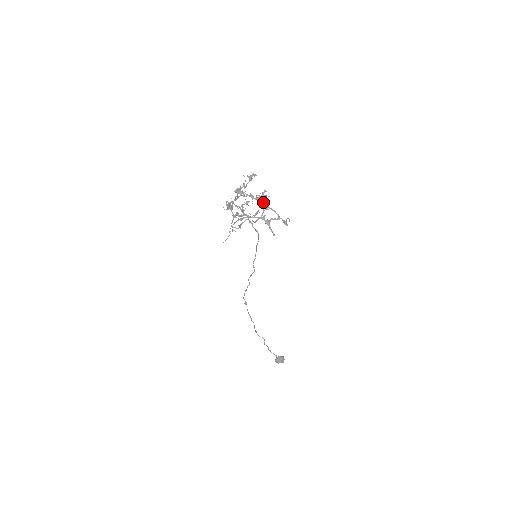
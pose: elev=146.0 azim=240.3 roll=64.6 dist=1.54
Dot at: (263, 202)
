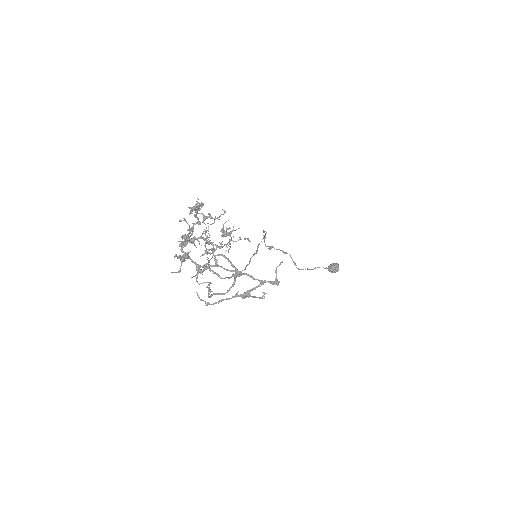
Dot at: (229, 261)
